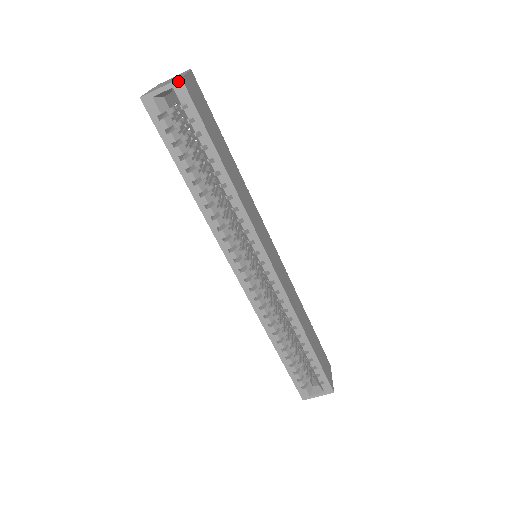
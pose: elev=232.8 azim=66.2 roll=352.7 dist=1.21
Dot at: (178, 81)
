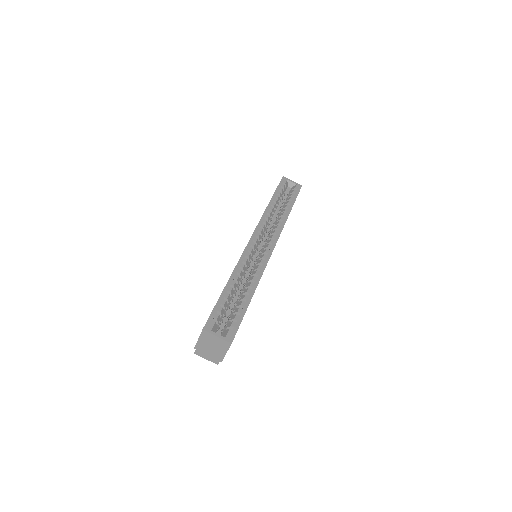
Dot at: (300, 185)
